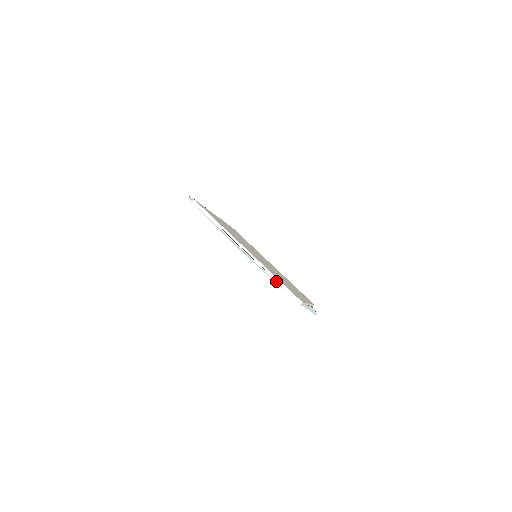
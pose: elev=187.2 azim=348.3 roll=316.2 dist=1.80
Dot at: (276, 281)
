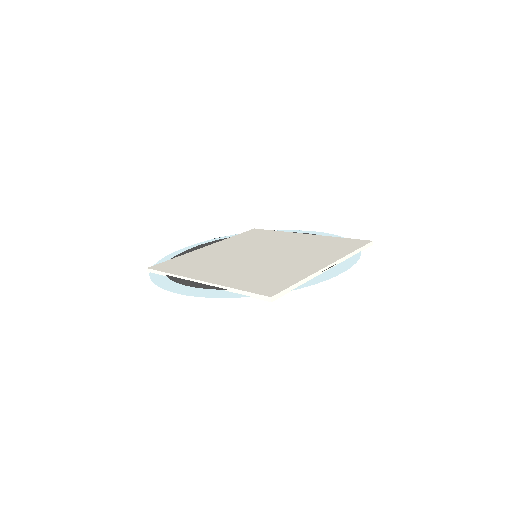
Dot at: (238, 293)
